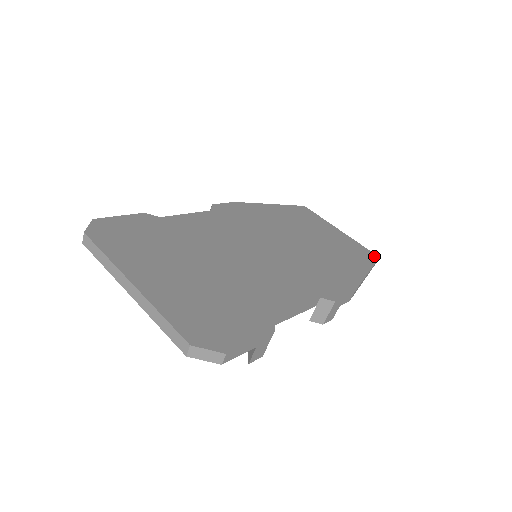
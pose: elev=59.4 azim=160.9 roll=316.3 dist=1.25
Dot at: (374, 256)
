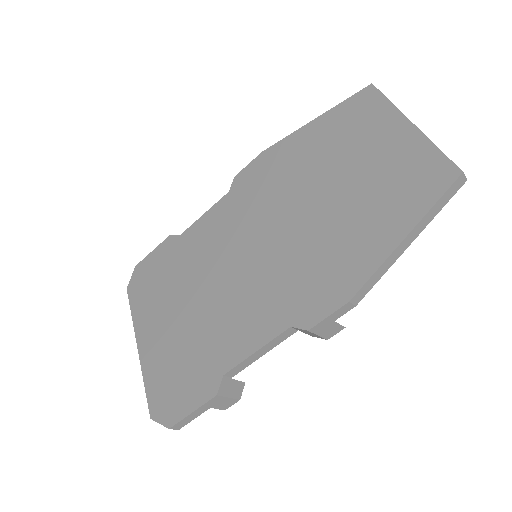
Dot at: (450, 175)
